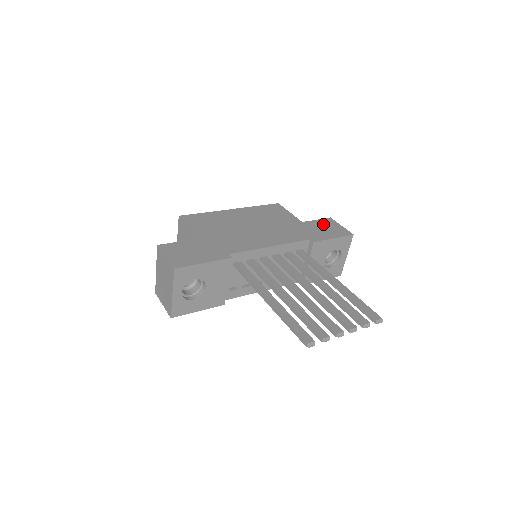
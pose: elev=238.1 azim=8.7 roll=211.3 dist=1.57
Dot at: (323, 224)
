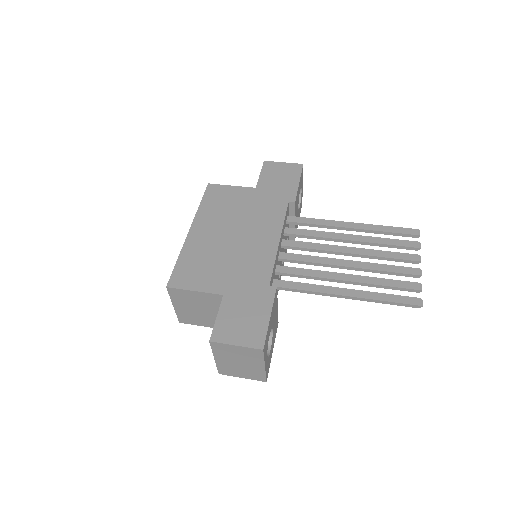
Dot at: (271, 174)
